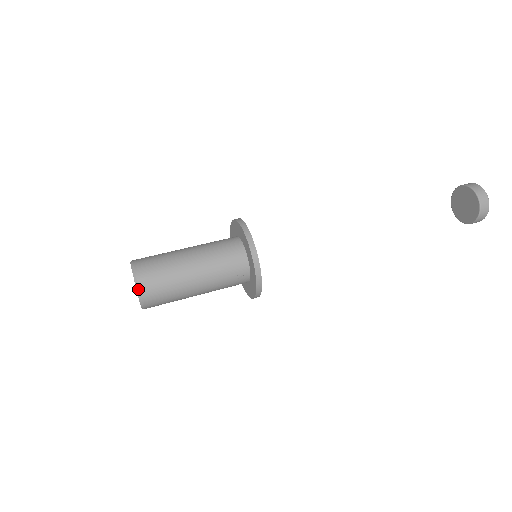
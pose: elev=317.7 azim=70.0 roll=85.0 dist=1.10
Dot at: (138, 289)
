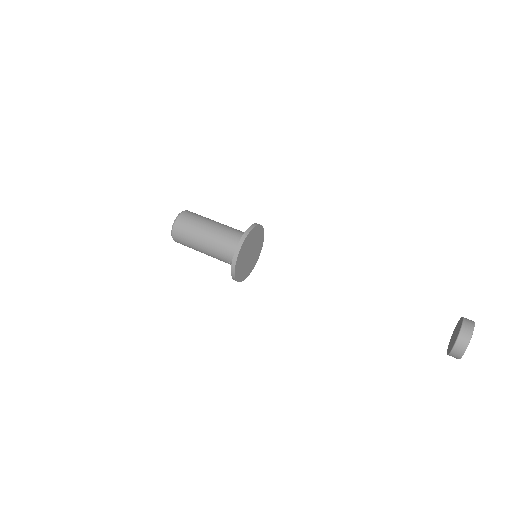
Dot at: (172, 233)
